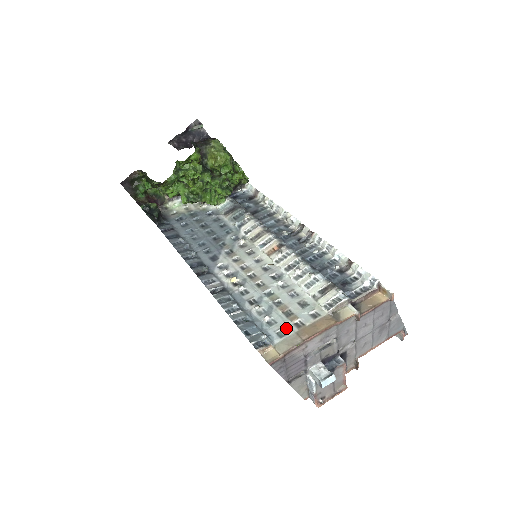
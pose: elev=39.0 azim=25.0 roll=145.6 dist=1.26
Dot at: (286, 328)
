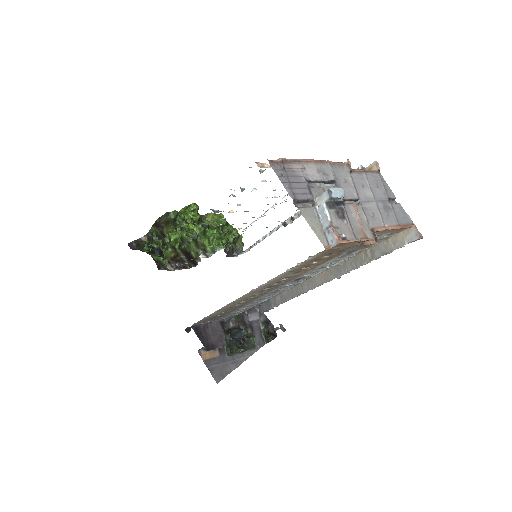
Dot at: occluded
